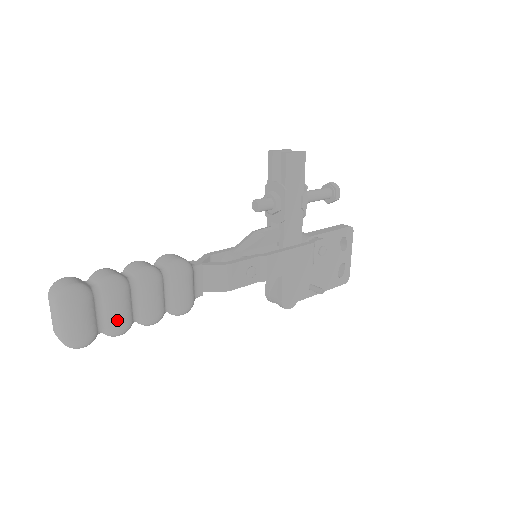
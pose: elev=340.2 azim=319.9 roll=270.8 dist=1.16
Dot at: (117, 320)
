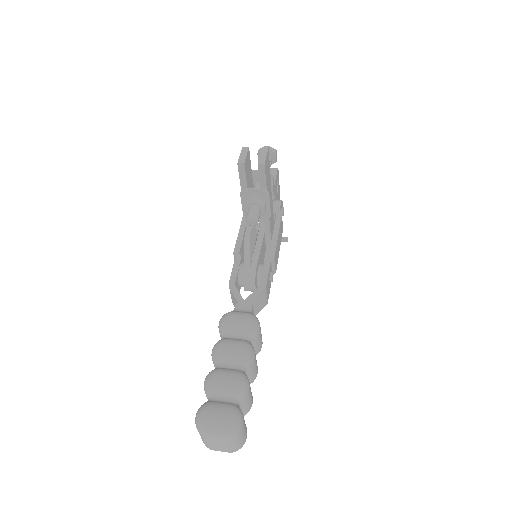
Dot at: (250, 403)
